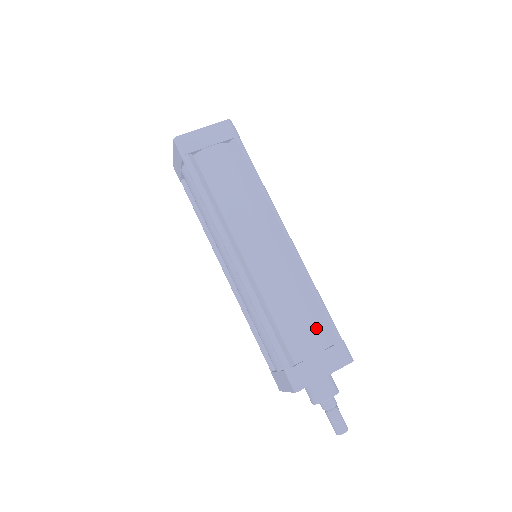
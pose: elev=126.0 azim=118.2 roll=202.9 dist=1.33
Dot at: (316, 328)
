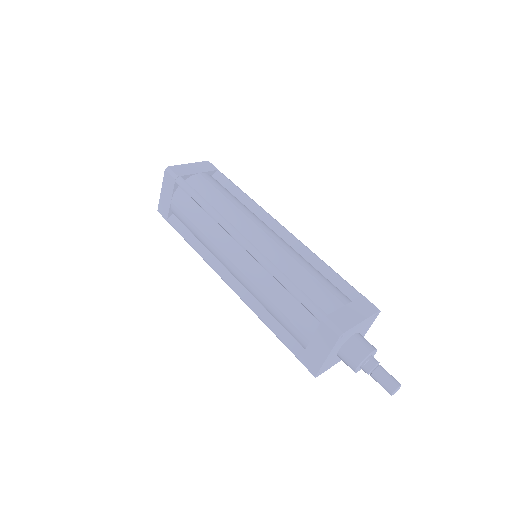
Dot at: (336, 288)
